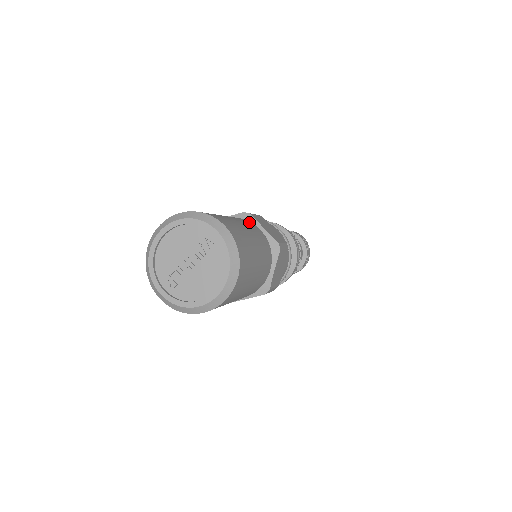
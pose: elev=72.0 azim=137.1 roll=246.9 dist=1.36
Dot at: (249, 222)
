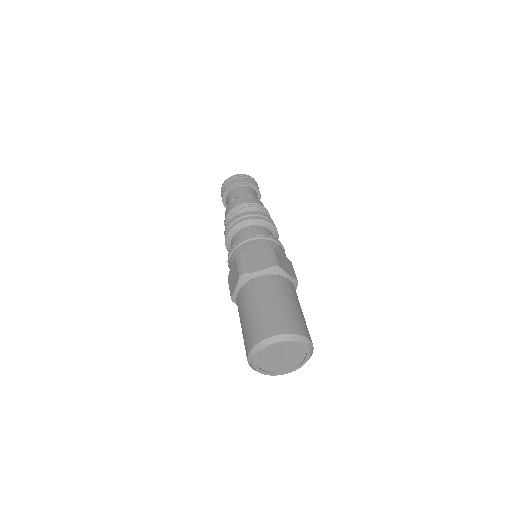
Dot at: (253, 283)
